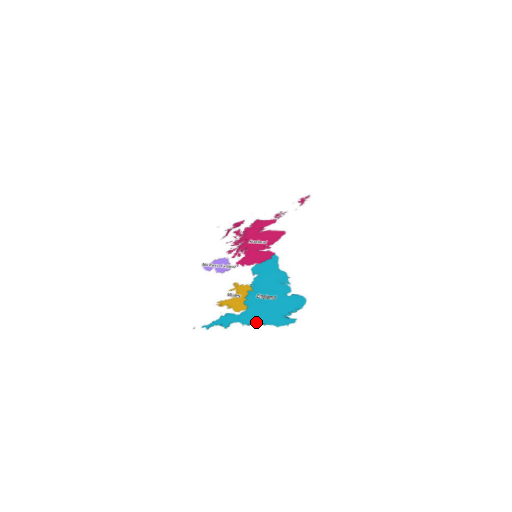
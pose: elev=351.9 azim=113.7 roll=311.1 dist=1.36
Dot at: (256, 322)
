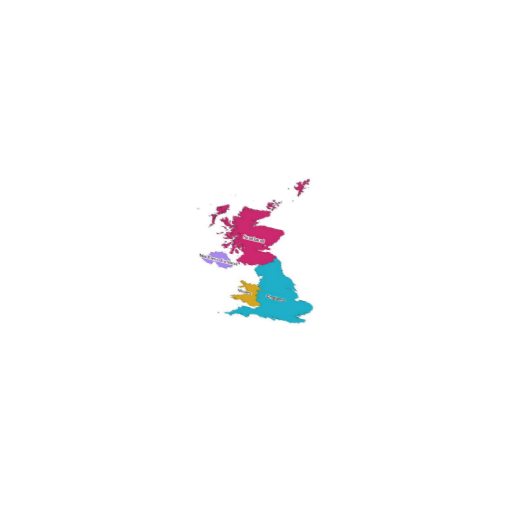
Dot at: (271, 317)
